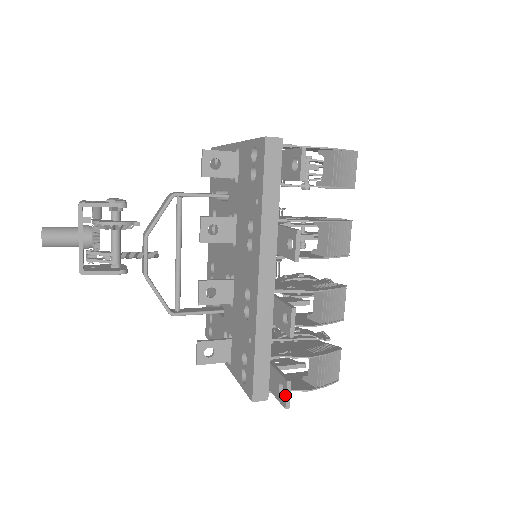
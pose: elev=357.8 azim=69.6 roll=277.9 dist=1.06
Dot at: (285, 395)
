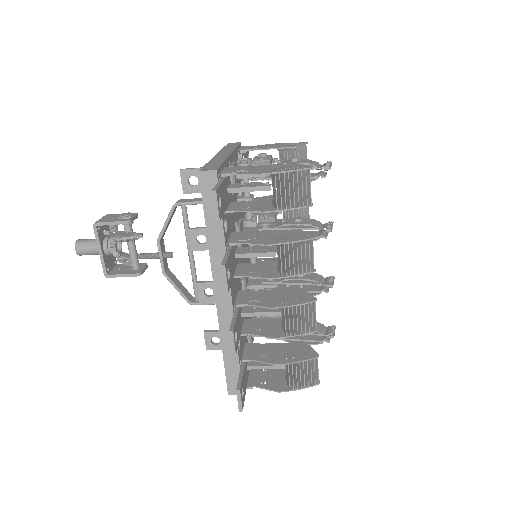
Dot at: (237, 400)
